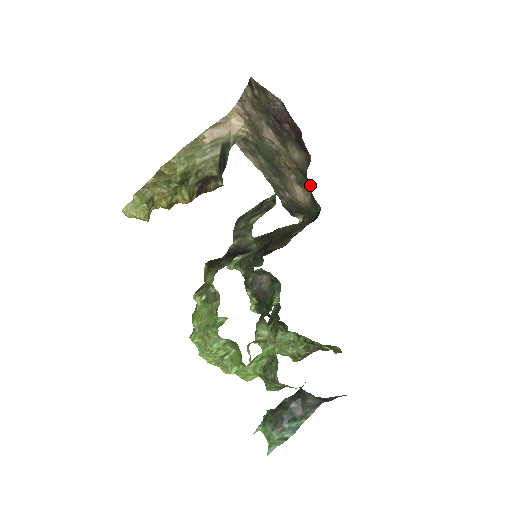
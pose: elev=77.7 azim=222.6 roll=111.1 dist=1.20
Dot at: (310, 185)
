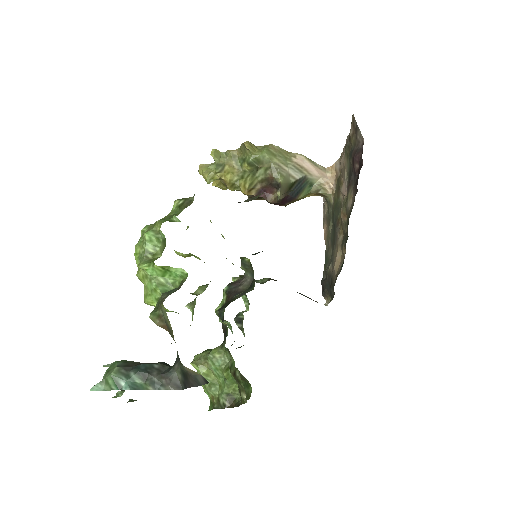
Dot at: (347, 239)
